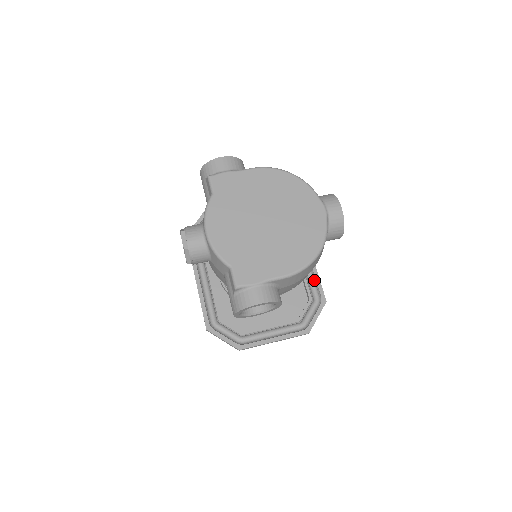
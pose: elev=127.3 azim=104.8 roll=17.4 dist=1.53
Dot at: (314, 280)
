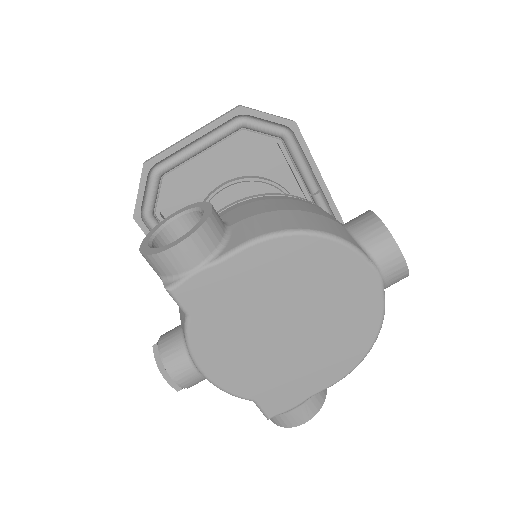
Dot at: occluded
